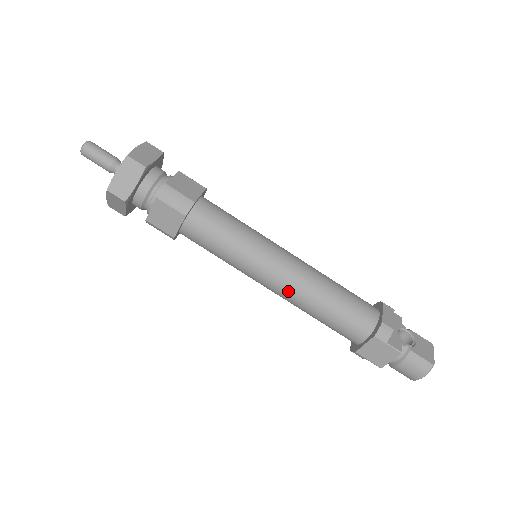
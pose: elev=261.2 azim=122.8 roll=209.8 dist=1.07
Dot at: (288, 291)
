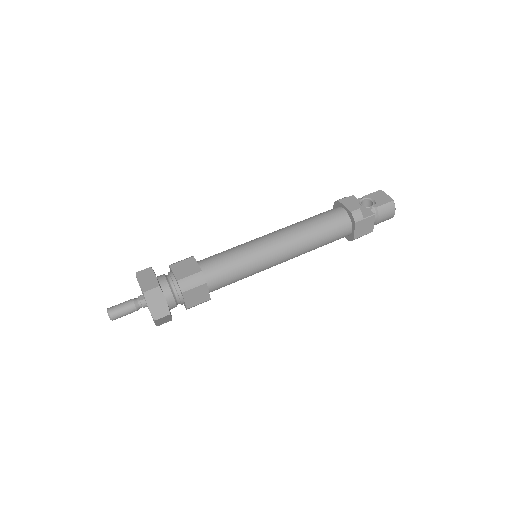
Dot at: (293, 253)
